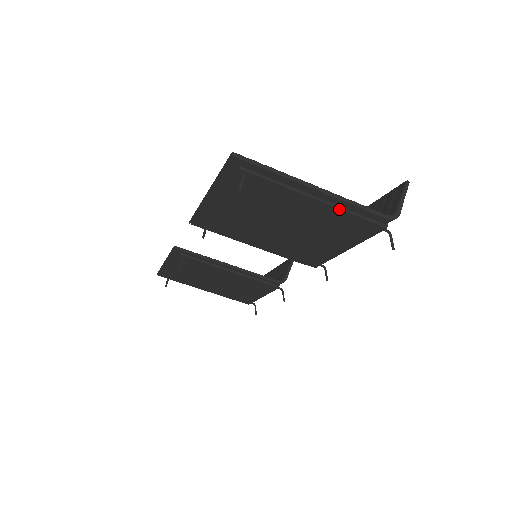
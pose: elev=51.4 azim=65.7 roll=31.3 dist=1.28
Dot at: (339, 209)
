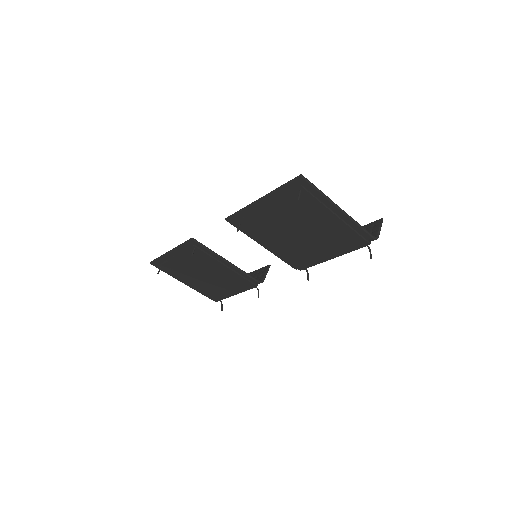
Dot at: (348, 226)
